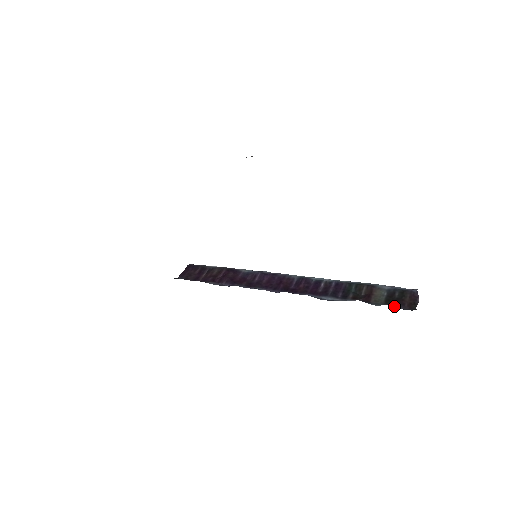
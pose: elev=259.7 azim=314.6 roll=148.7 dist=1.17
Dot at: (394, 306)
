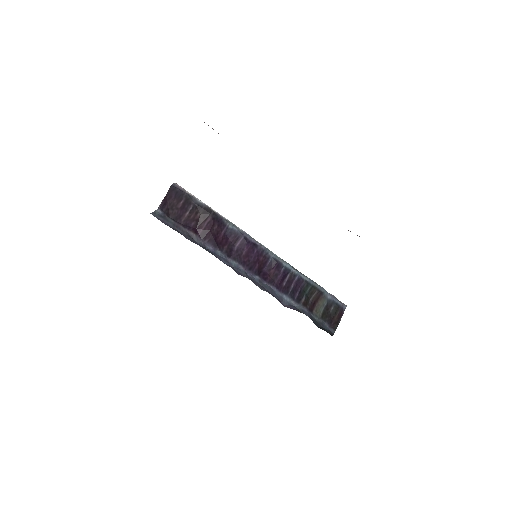
Dot at: (325, 323)
